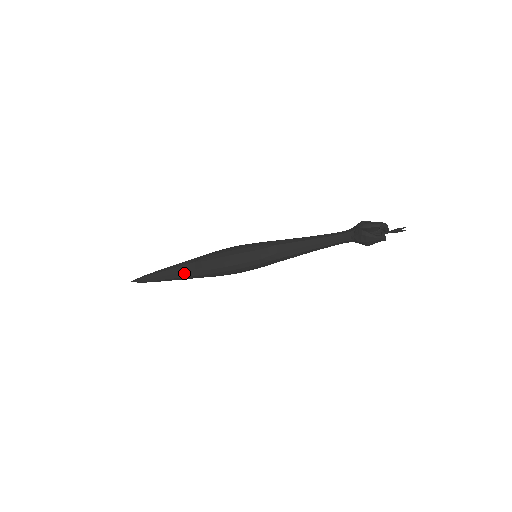
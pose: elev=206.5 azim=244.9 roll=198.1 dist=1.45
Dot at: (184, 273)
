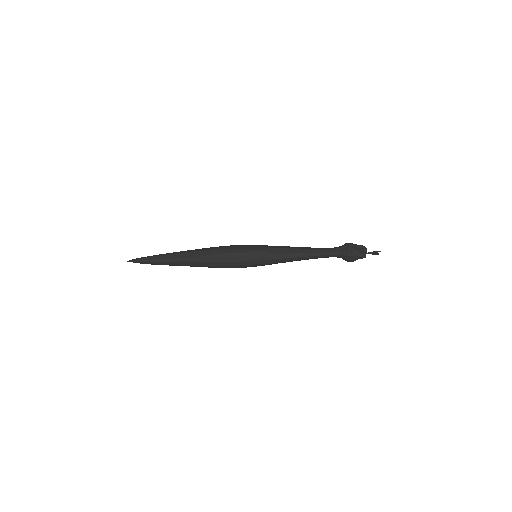
Dot at: (187, 258)
